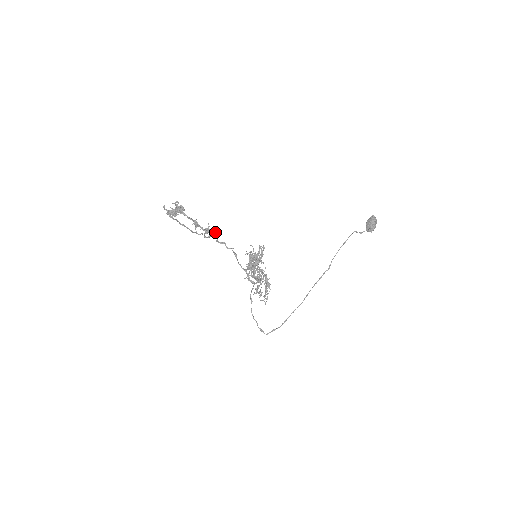
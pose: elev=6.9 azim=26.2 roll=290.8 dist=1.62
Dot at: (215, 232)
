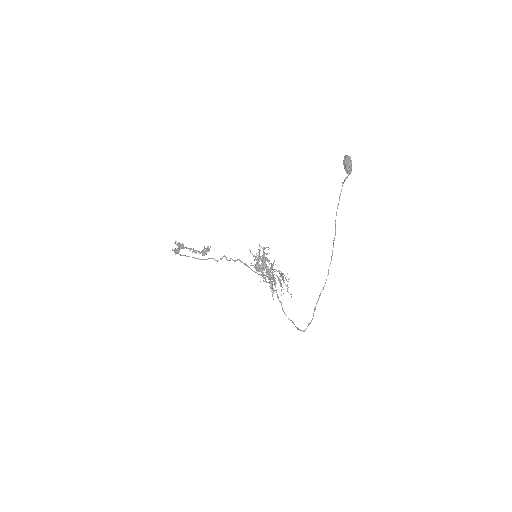
Dot at: (206, 250)
